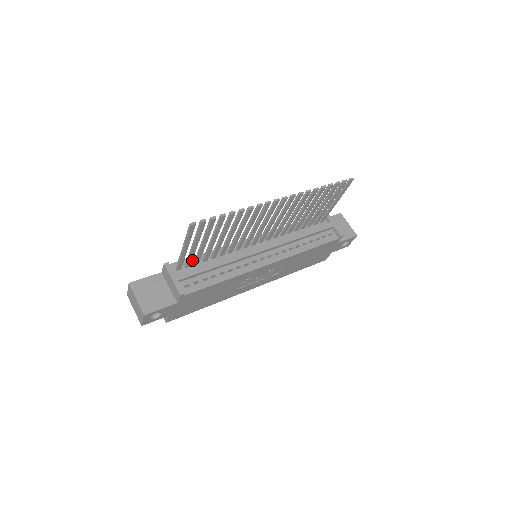
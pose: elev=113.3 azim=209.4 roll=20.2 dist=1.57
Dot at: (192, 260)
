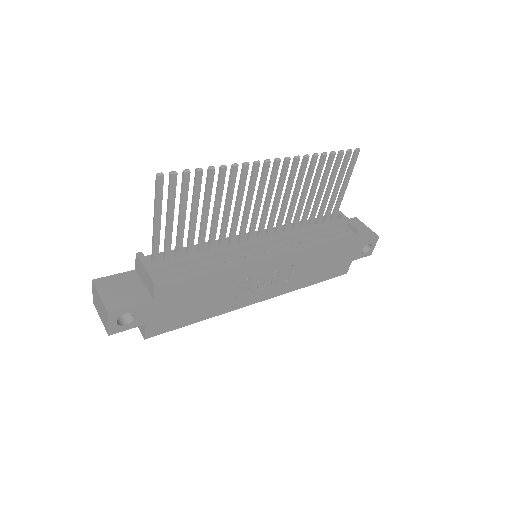
Dot at: (173, 253)
